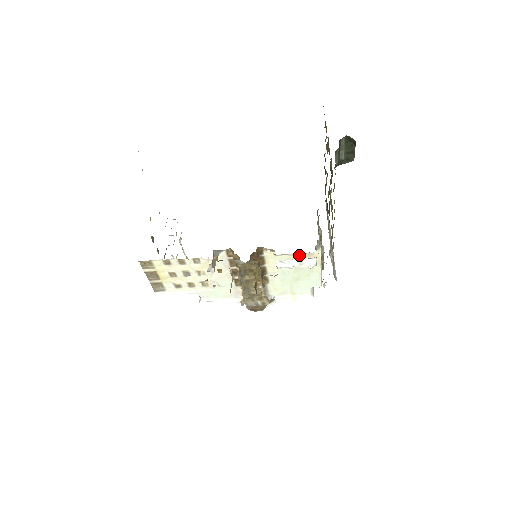
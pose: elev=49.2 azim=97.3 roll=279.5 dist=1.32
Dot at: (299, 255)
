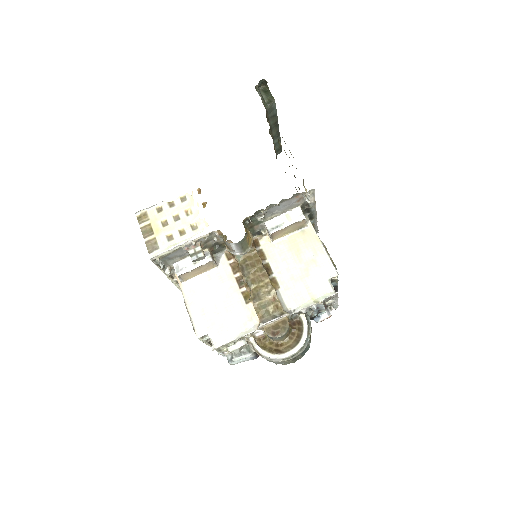
Dot at: (294, 236)
